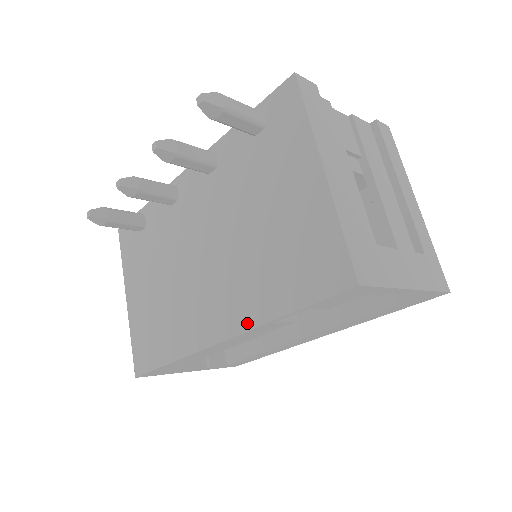
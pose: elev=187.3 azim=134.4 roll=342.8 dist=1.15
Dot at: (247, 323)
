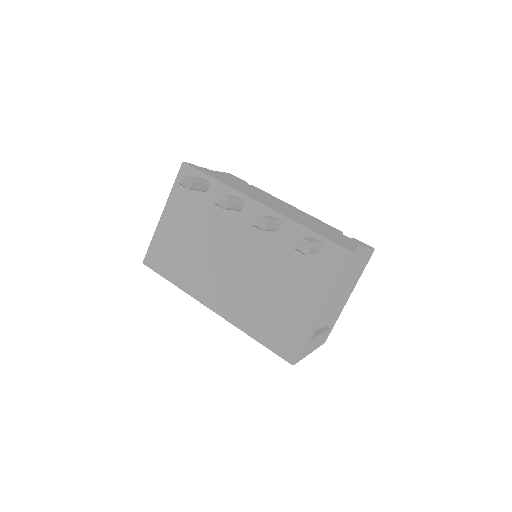
Dot at: (233, 320)
